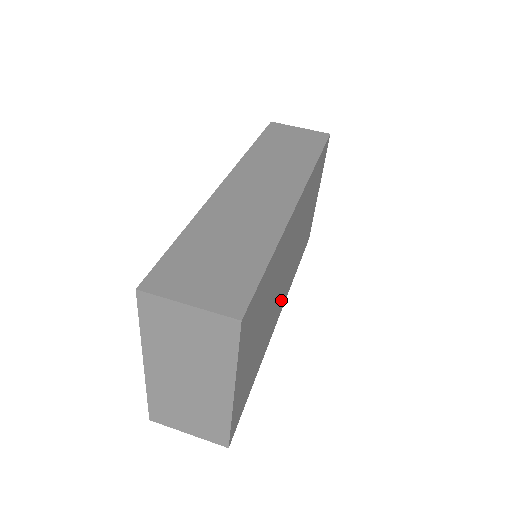
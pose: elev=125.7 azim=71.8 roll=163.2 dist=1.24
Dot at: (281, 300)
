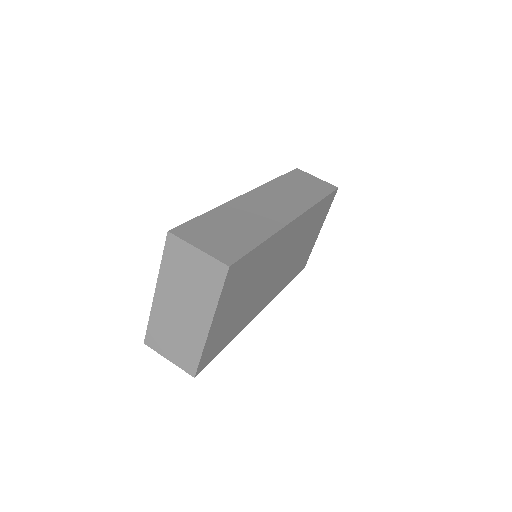
Dot at: (266, 296)
